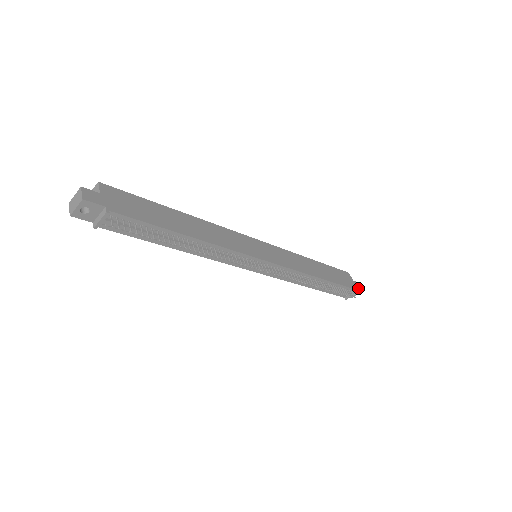
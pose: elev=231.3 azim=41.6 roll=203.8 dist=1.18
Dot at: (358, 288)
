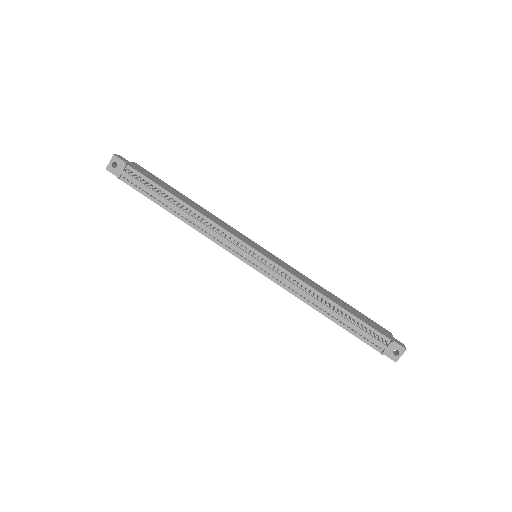
Dot at: (398, 343)
